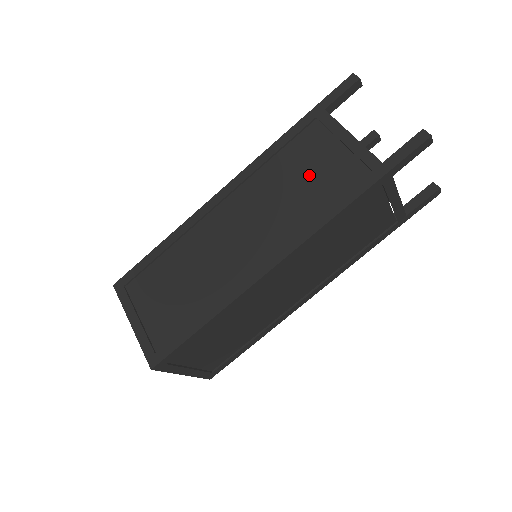
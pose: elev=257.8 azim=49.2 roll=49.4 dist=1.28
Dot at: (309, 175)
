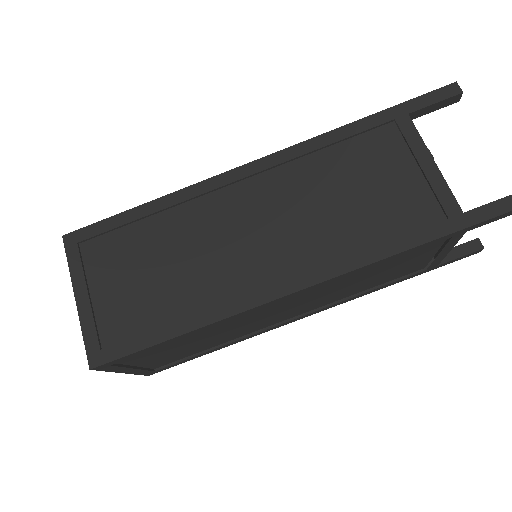
Dot at: (366, 191)
